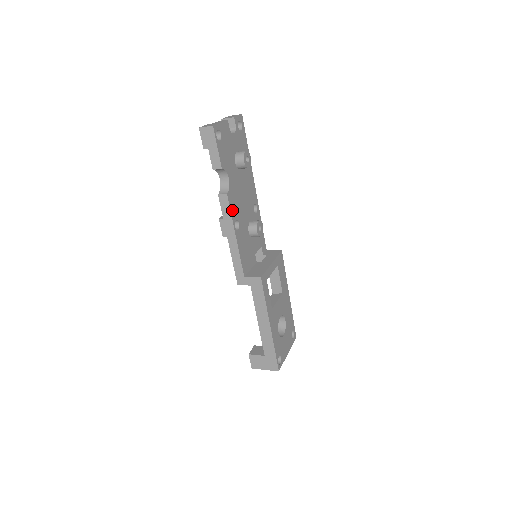
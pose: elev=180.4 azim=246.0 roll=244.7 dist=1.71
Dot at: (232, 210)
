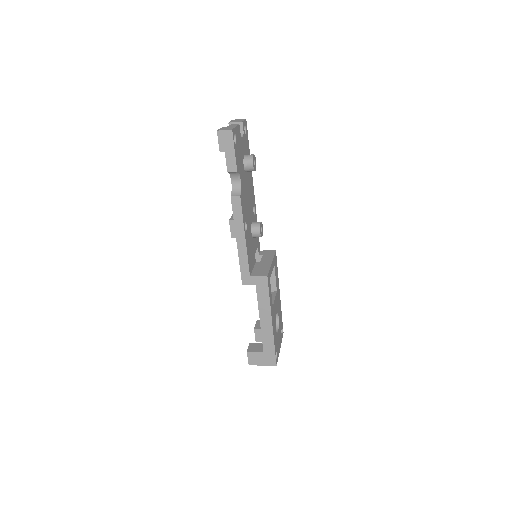
Dot at: (243, 212)
